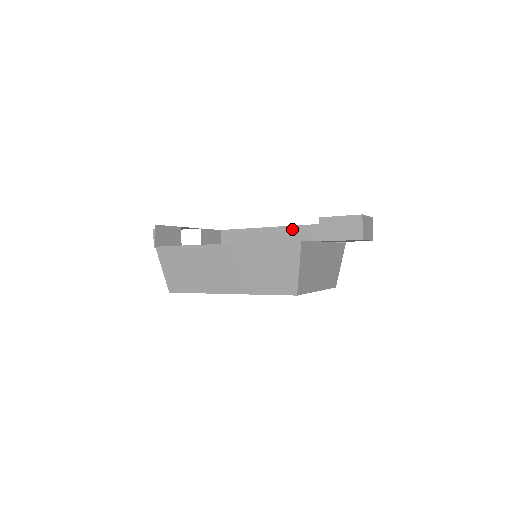
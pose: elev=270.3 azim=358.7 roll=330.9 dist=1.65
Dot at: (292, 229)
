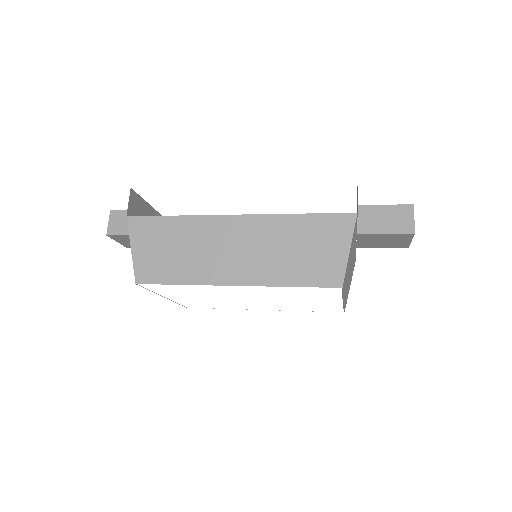
Dot at: occluded
